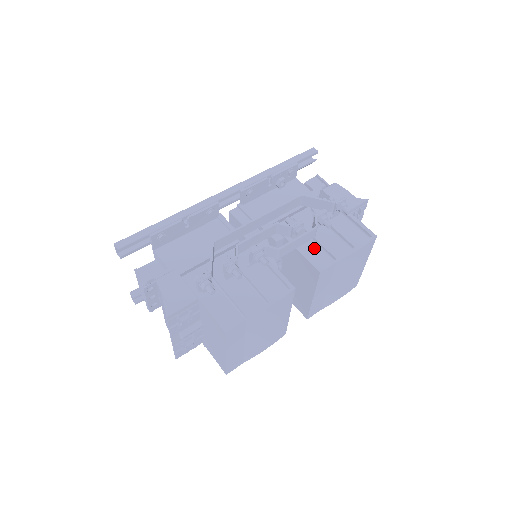
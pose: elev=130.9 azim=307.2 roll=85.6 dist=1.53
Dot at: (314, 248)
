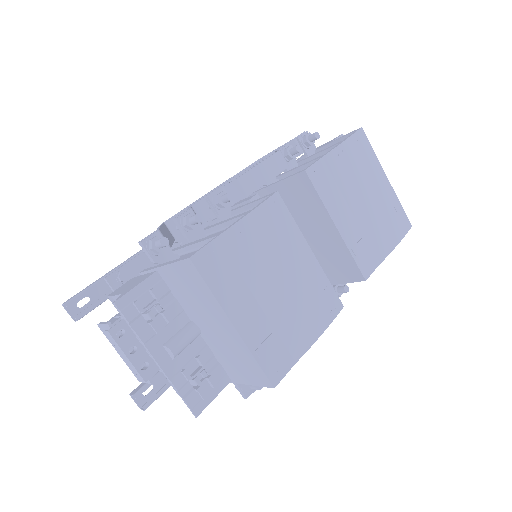
Dot at: occluded
